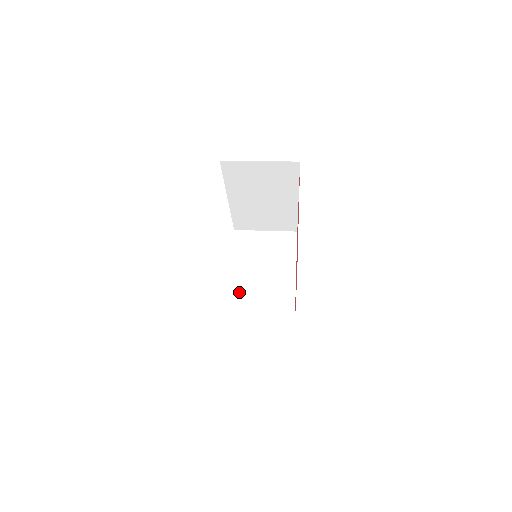
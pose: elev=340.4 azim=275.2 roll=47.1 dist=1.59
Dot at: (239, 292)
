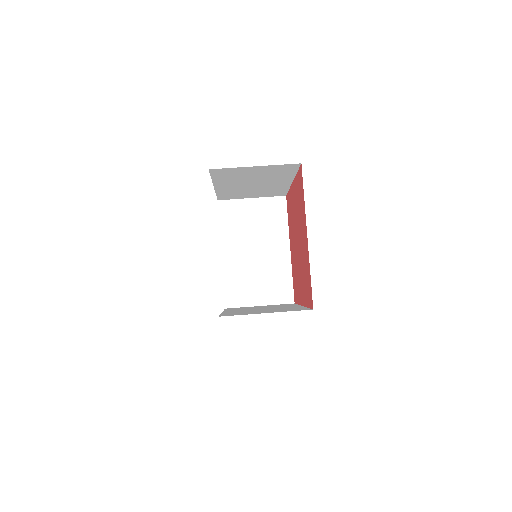
Dot at: (234, 272)
